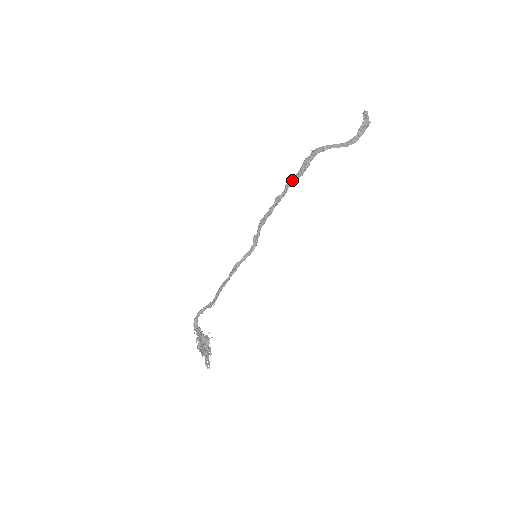
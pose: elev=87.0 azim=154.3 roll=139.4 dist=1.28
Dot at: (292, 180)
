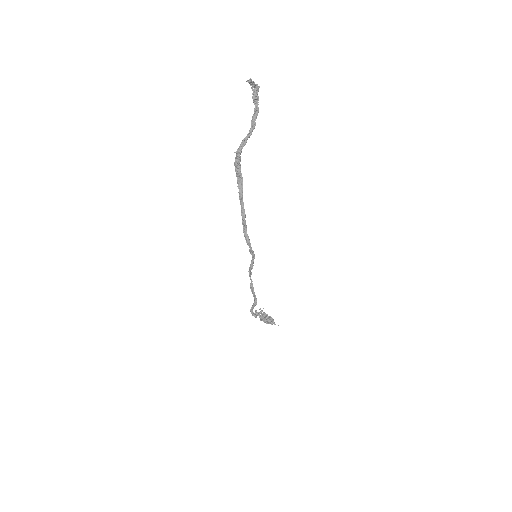
Dot at: (241, 193)
